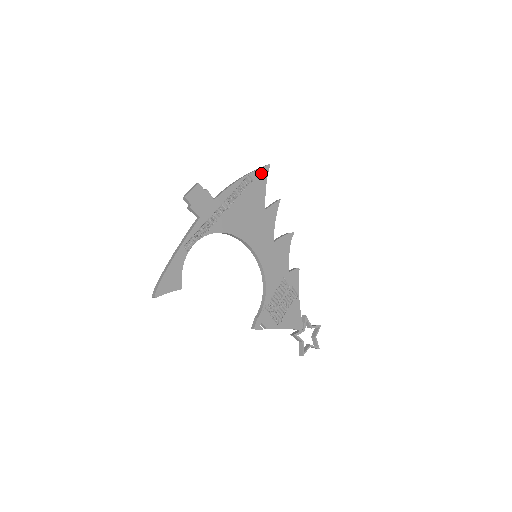
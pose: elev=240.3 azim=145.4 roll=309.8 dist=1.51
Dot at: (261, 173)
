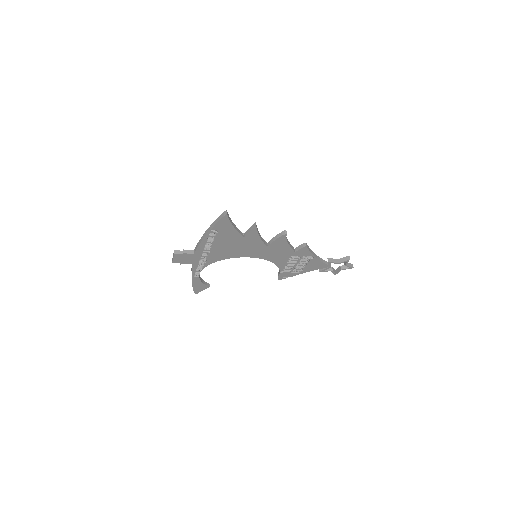
Dot at: (222, 223)
